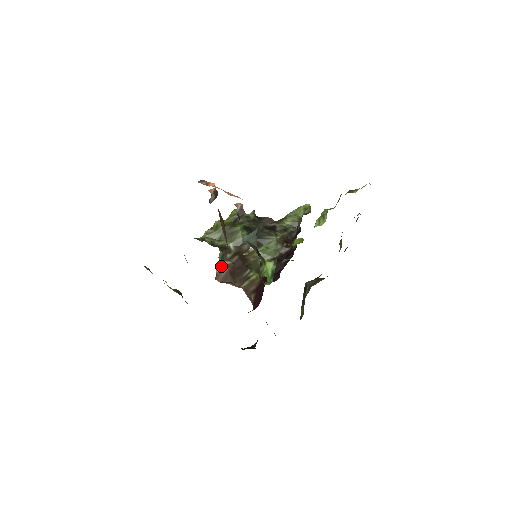
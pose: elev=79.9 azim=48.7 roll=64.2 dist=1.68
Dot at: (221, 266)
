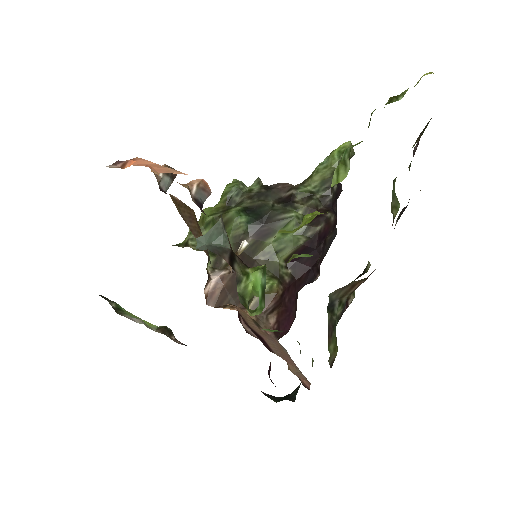
Dot at: (211, 282)
